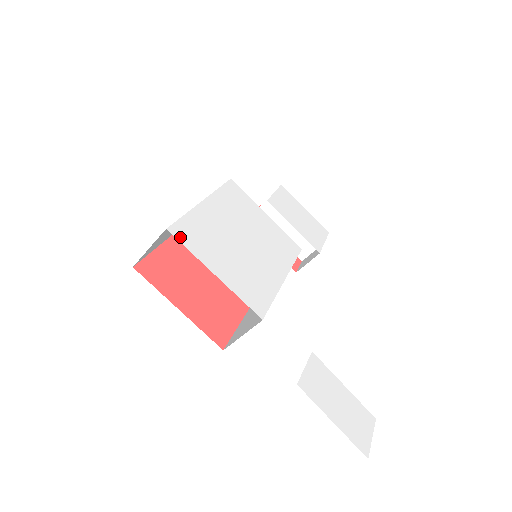
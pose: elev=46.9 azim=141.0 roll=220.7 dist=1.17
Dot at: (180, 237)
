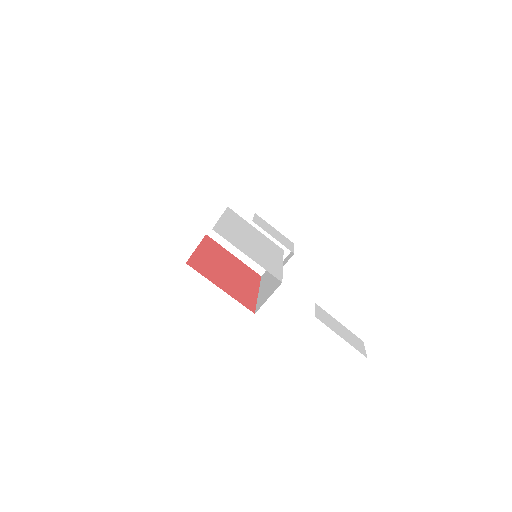
Dot at: (221, 234)
